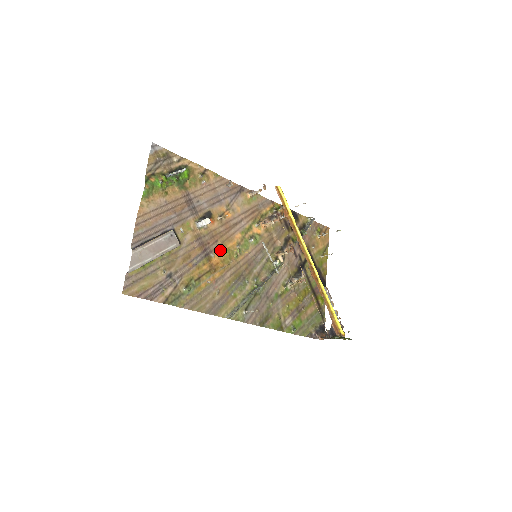
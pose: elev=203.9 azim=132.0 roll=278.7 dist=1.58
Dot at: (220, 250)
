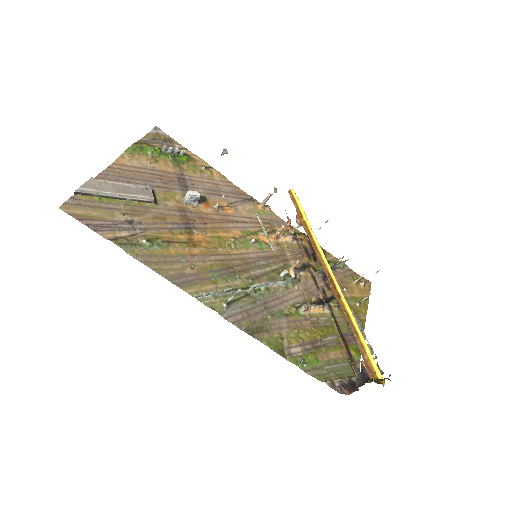
Dot at: (208, 233)
